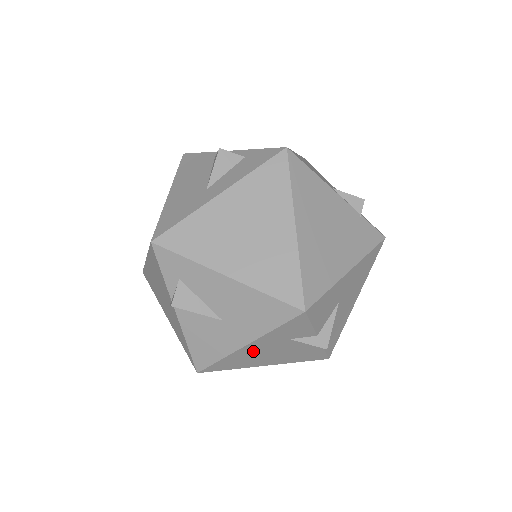
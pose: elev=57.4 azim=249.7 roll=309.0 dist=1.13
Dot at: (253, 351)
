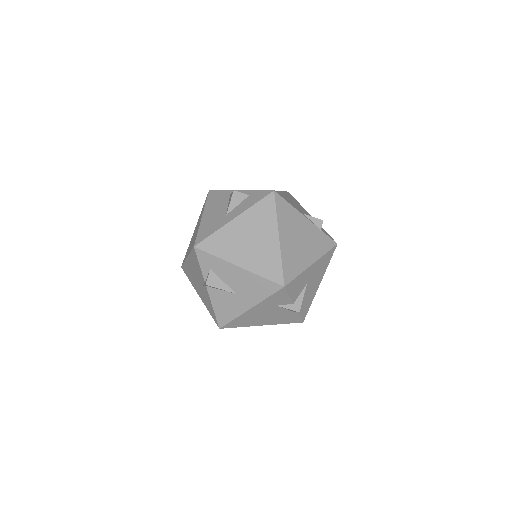
Dot at: (254, 313)
